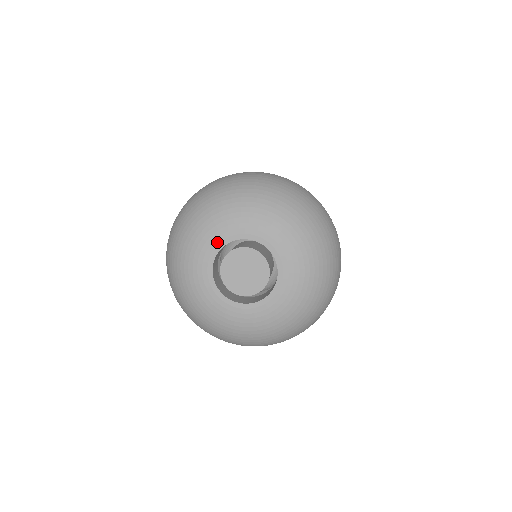
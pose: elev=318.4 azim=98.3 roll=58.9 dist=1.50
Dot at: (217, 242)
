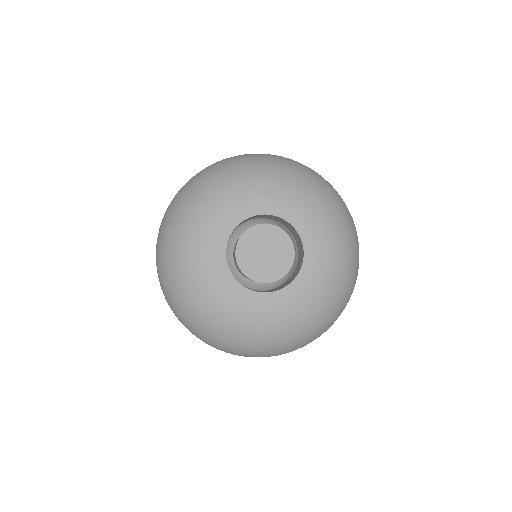
Dot at: (217, 257)
